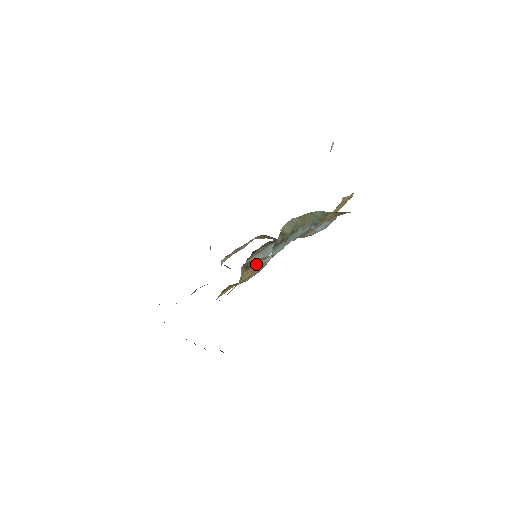
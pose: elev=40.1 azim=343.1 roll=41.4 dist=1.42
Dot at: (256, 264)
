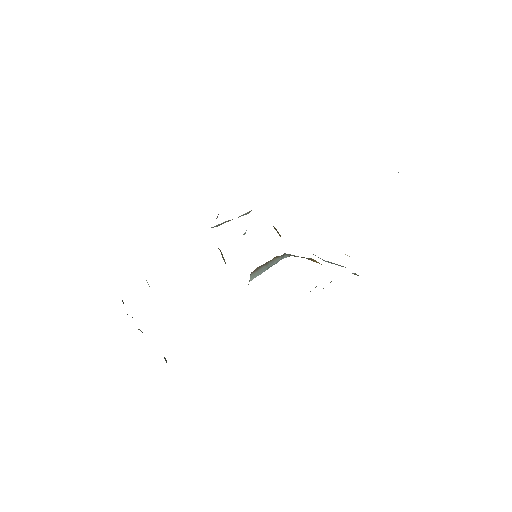
Dot at: occluded
